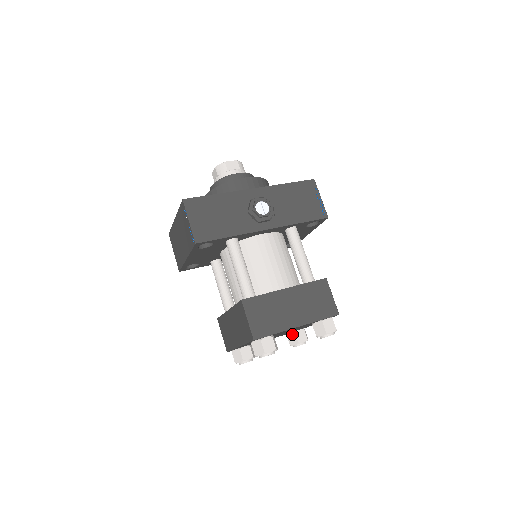
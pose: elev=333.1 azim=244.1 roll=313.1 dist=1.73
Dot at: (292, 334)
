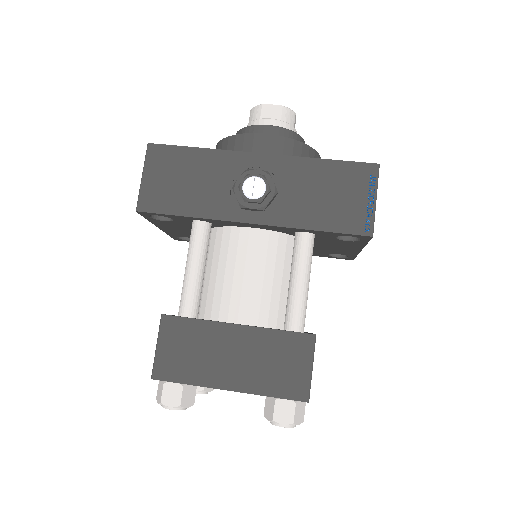
Dot at: occluded
